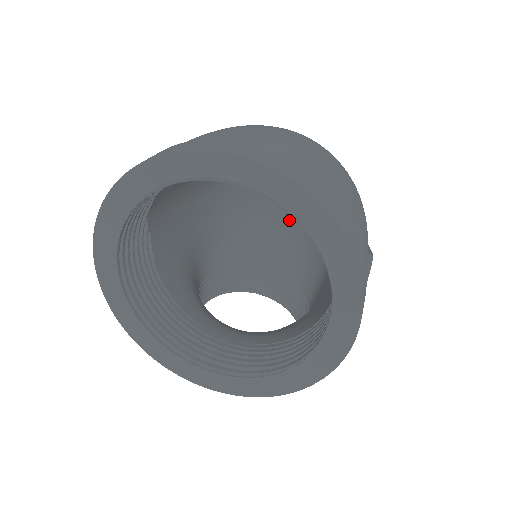
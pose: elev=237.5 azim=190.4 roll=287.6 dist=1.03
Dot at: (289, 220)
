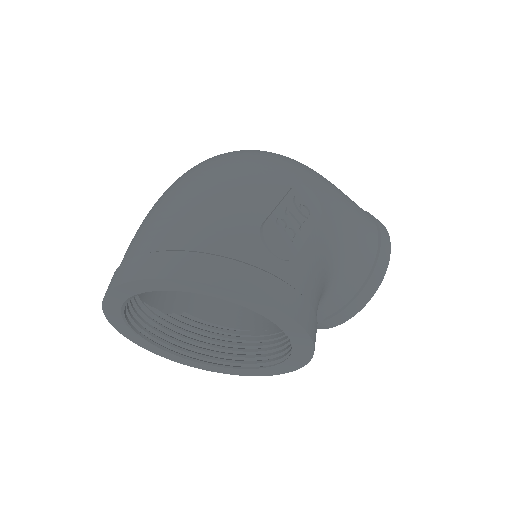
Dot at: occluded
